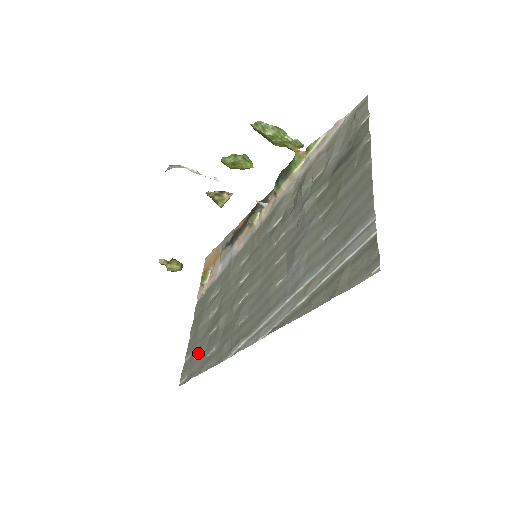
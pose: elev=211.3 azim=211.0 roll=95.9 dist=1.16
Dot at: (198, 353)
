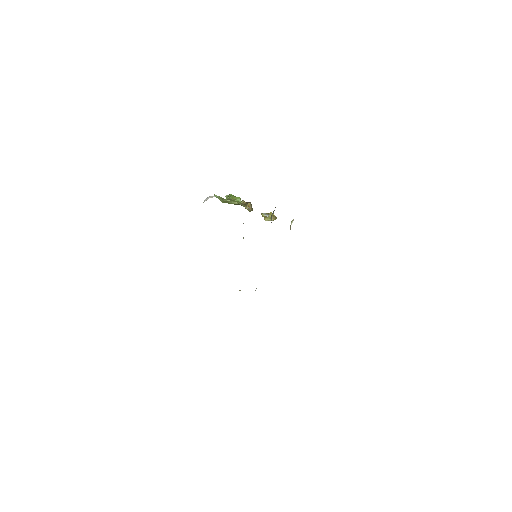
Dot at: occluded
